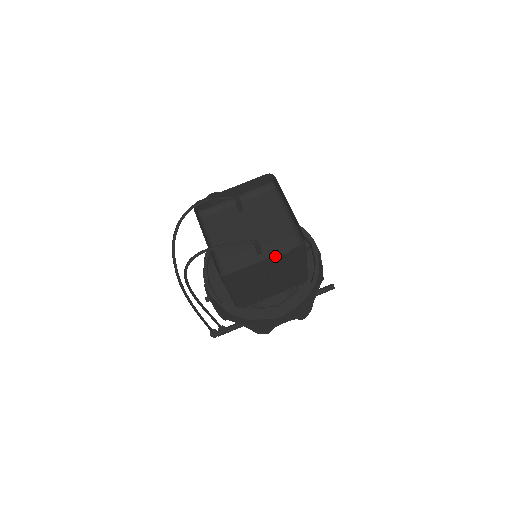
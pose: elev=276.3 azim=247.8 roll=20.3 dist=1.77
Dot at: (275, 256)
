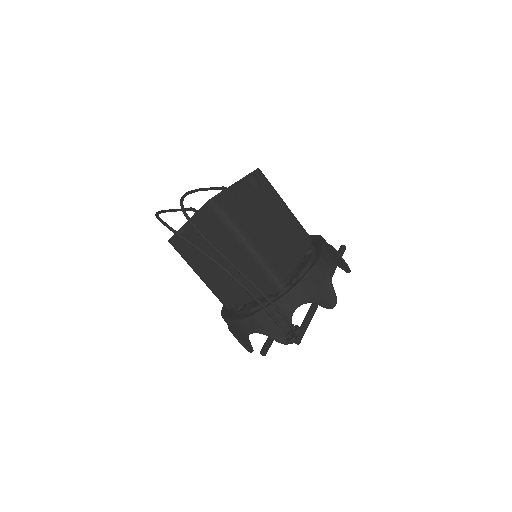
Dot at: (248, 183)
